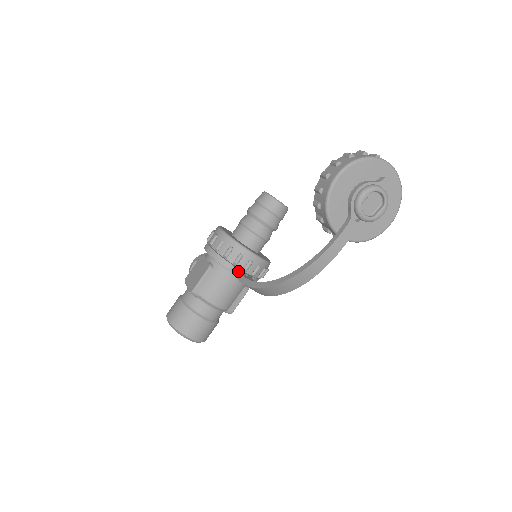
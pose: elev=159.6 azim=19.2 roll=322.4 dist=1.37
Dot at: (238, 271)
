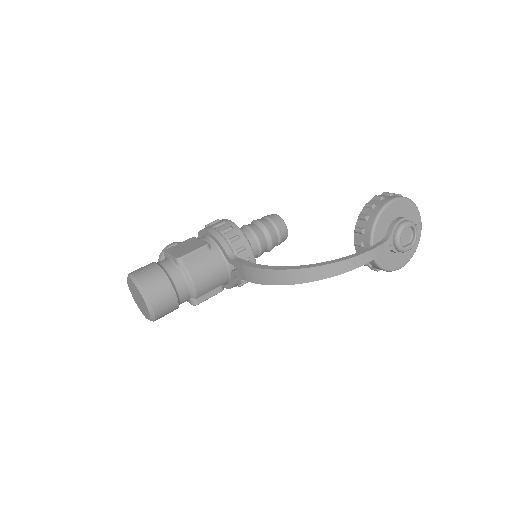
Dot at: (239, 258)
